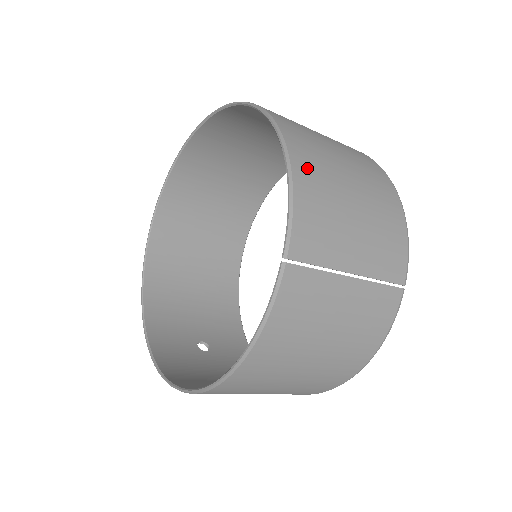
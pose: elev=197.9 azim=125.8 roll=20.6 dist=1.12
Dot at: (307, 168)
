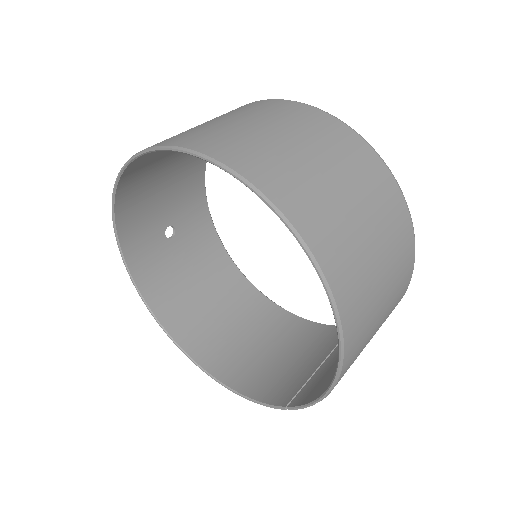
Dot at: occluded
